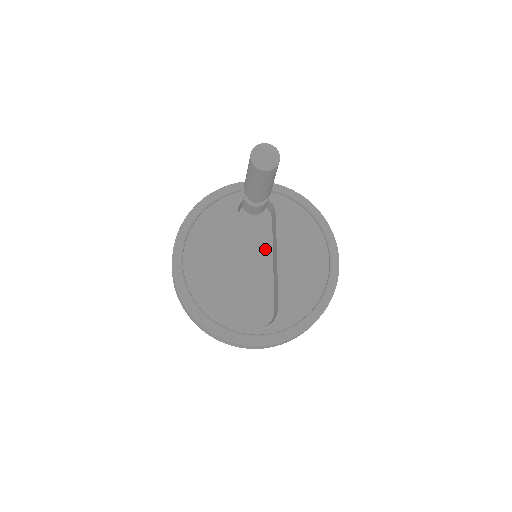
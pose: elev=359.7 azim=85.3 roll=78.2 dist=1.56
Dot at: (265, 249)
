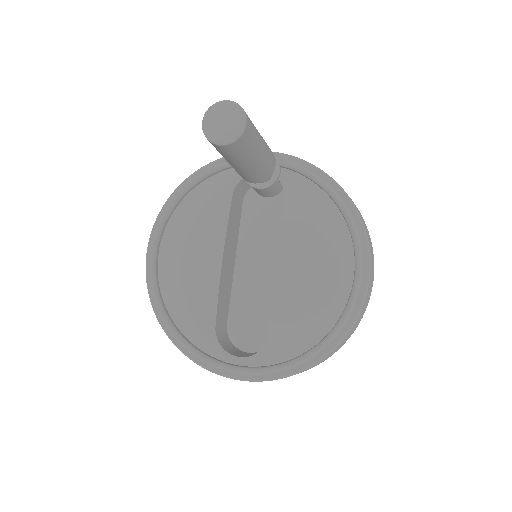
Dot at: (274, 246)
